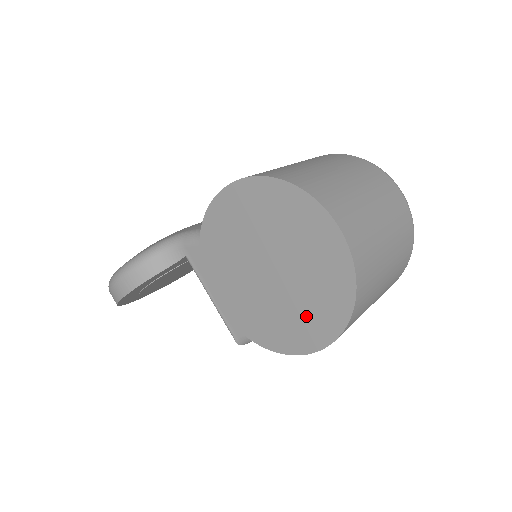
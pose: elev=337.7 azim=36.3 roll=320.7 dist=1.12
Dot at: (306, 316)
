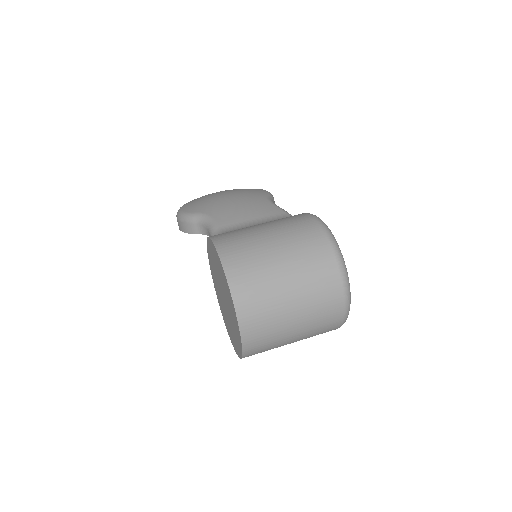
Dot at: (232, 334)
